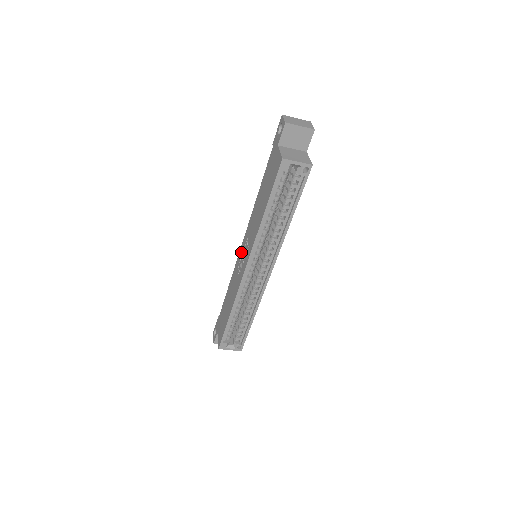
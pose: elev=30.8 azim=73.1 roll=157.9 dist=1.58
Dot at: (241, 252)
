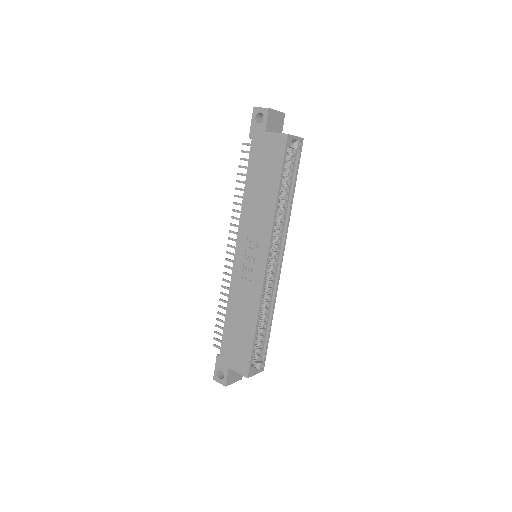
Dot at: (240, 259)
